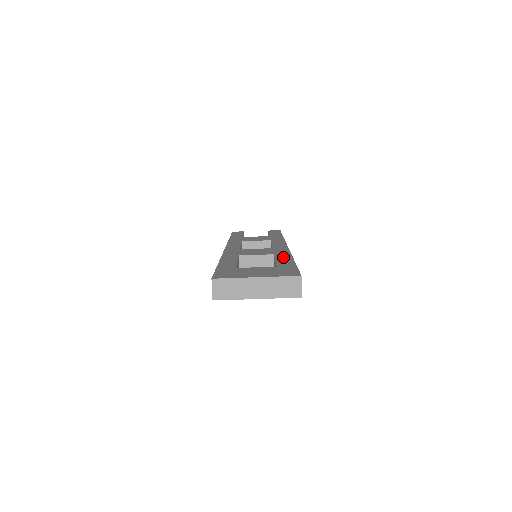
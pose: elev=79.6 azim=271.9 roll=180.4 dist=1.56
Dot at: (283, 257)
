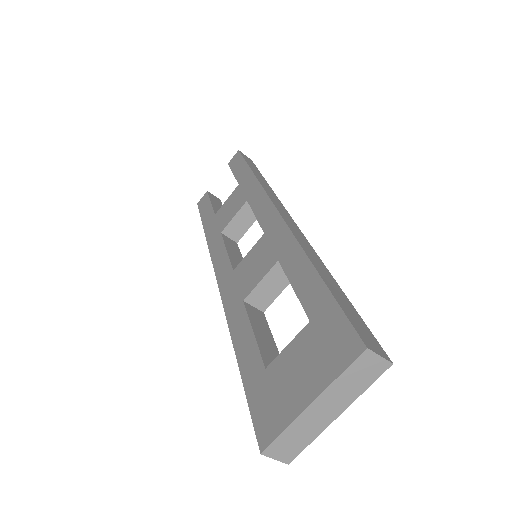
Dot at: (295, 266)
